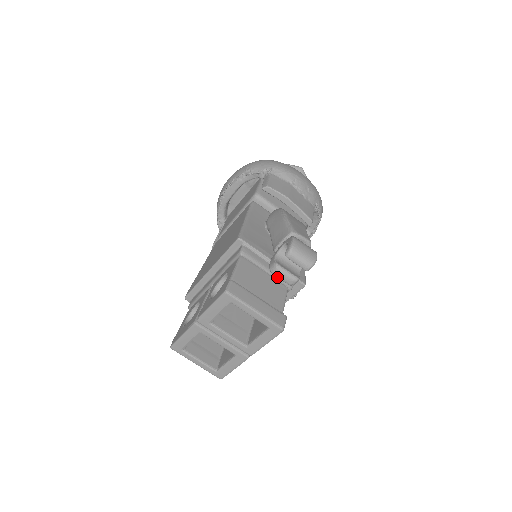
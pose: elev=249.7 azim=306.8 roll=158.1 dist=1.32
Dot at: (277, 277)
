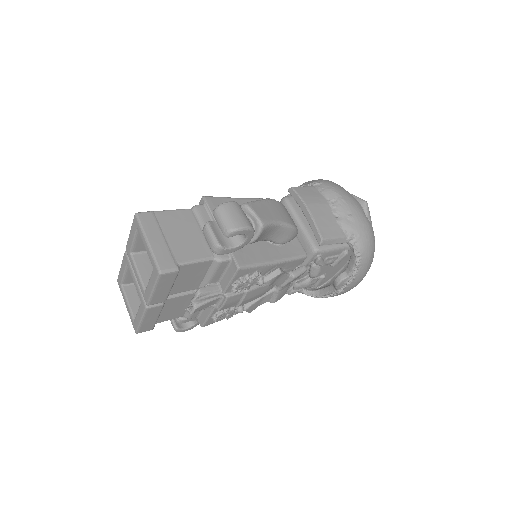
Dot at: occluded
